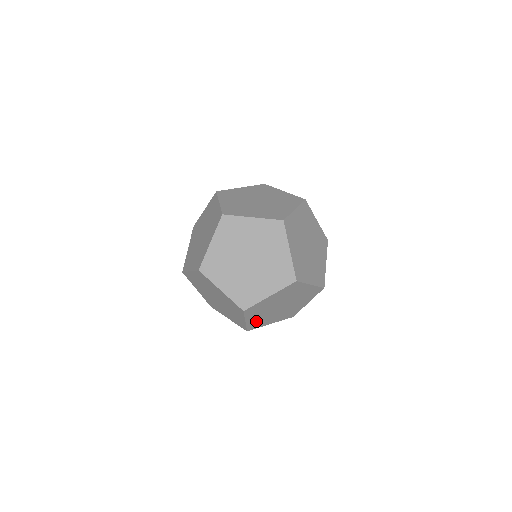
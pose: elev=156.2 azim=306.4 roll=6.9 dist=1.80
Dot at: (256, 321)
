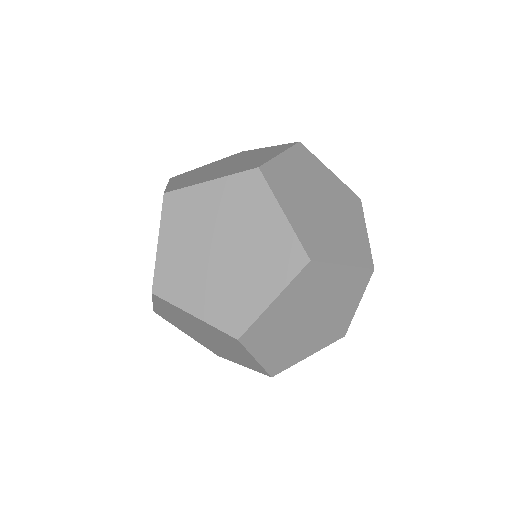
Dot at: (306, 230)
